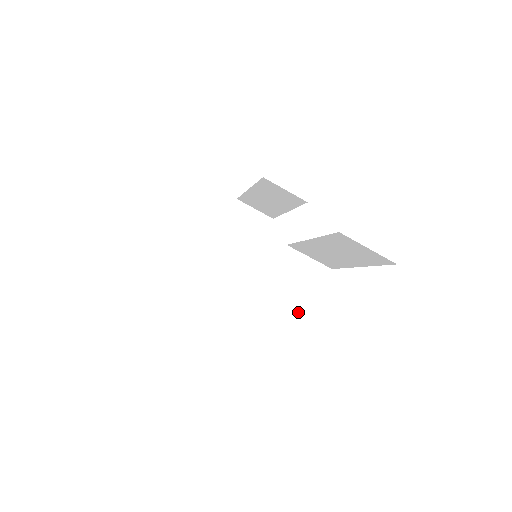
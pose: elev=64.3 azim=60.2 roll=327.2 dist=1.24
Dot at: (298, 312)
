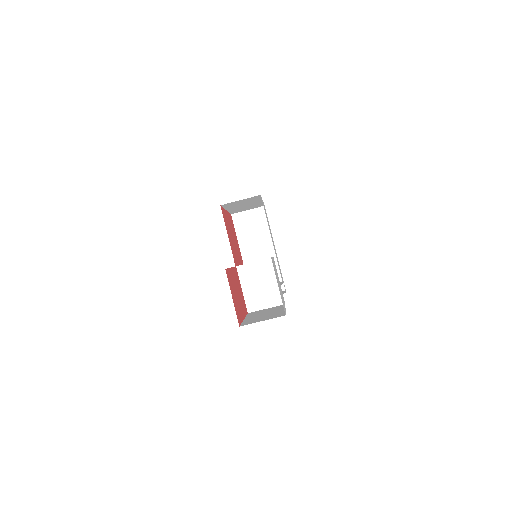
Dot at: (273, 298)
